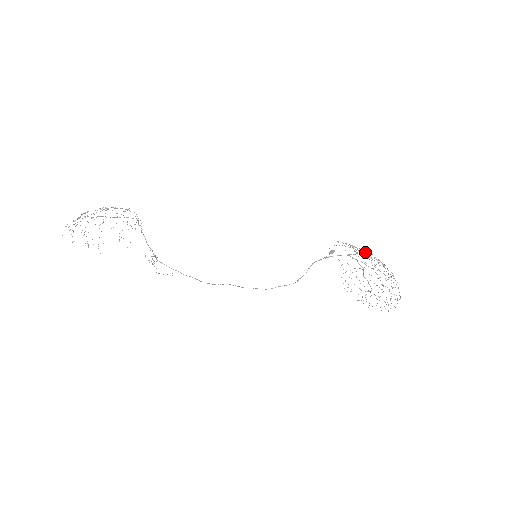
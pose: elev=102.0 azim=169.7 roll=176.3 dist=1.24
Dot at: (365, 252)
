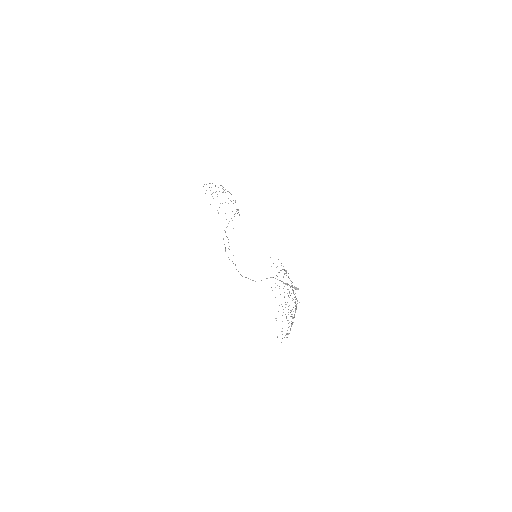
Dot at: occluded
